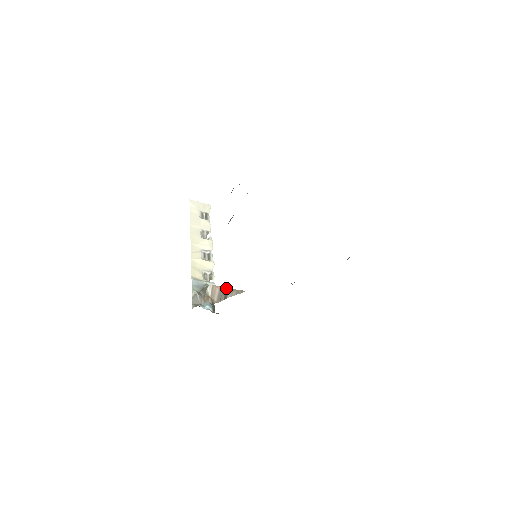
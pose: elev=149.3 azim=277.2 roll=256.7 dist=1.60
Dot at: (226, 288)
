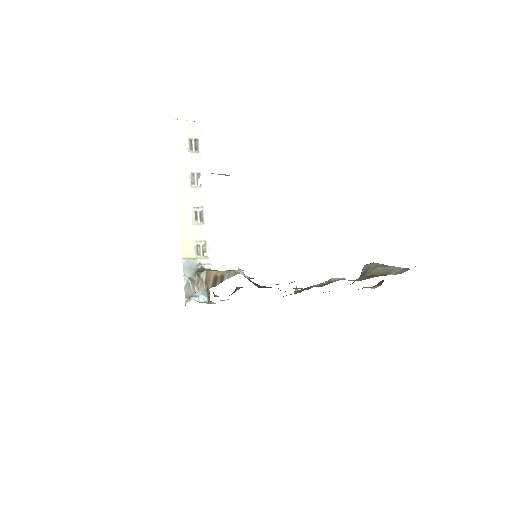
Dot at: (222, 272)
